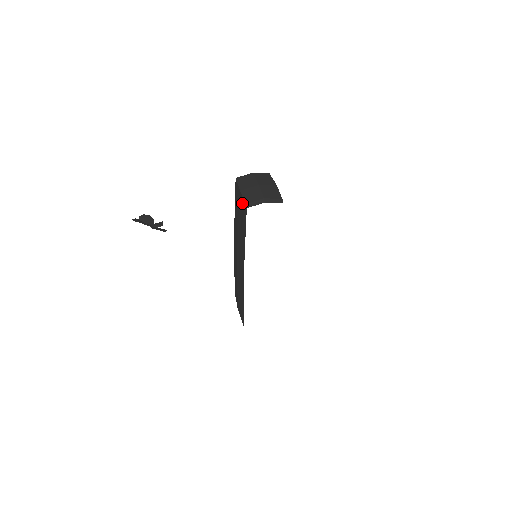
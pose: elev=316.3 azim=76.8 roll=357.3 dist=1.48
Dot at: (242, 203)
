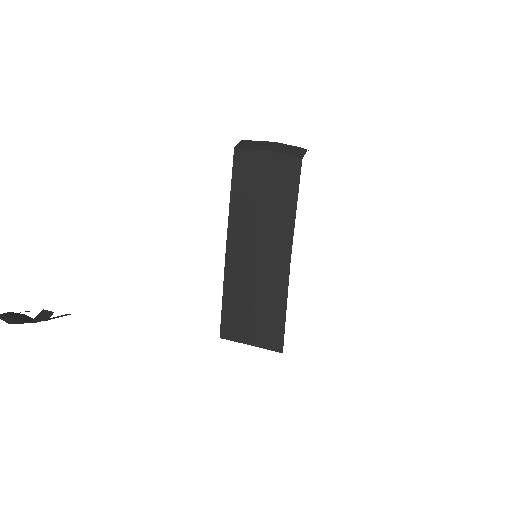
Dot at: (280, 162)
